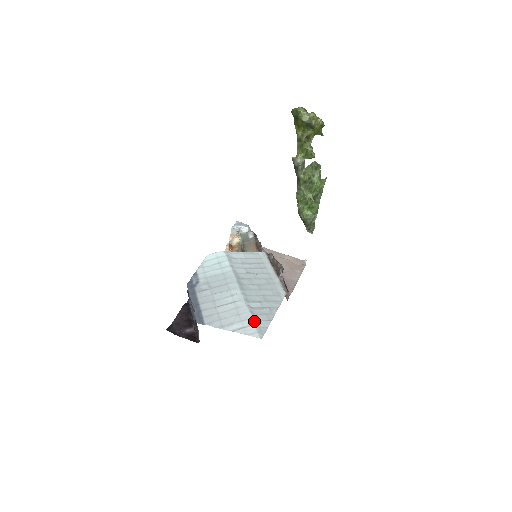
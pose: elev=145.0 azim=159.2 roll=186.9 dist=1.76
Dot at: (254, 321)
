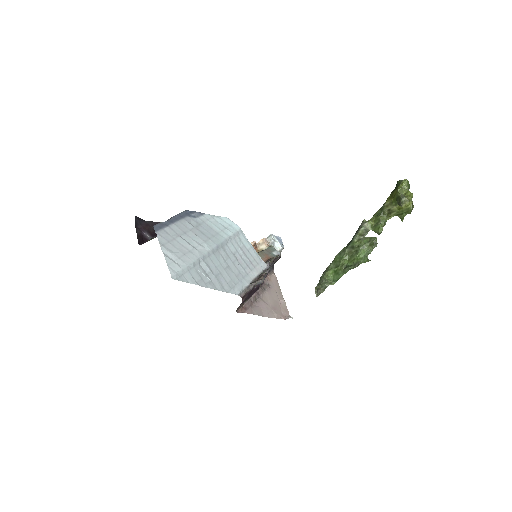
Dot at: (186, 268)
